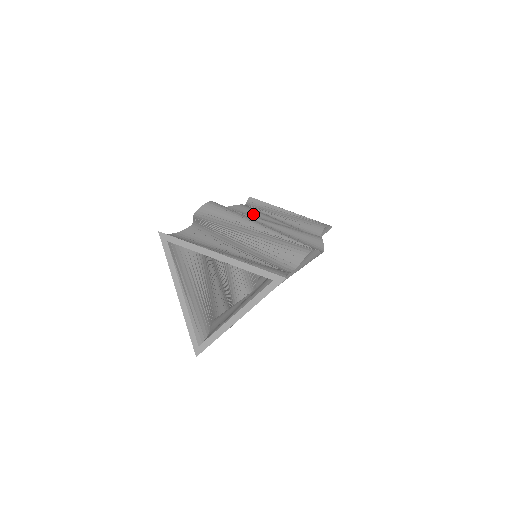
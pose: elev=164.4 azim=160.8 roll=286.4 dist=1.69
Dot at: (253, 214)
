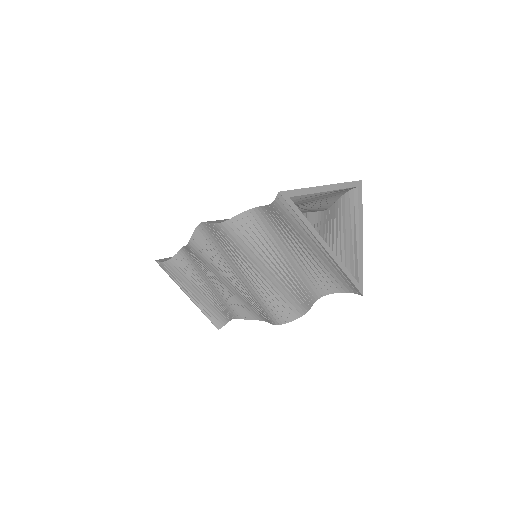
Dot at: occluded
